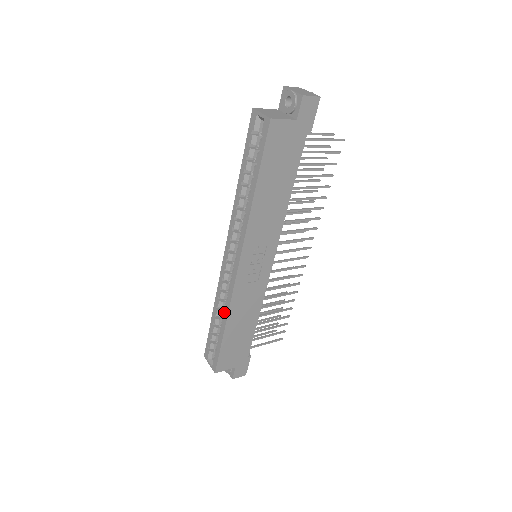
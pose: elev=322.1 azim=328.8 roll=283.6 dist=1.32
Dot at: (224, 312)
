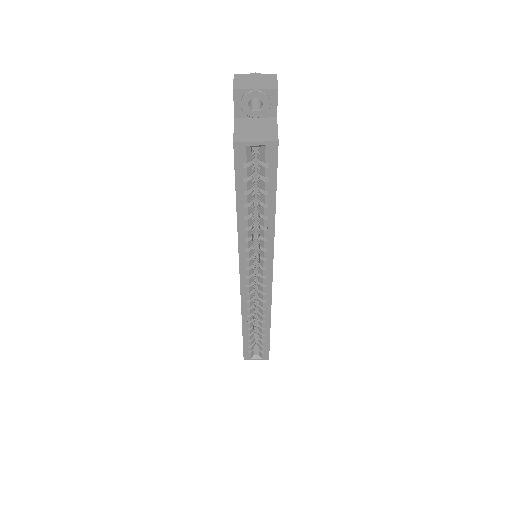
Dot at: (264, 320)
